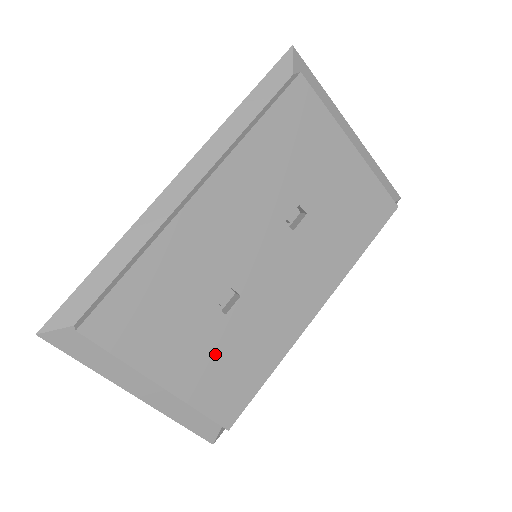
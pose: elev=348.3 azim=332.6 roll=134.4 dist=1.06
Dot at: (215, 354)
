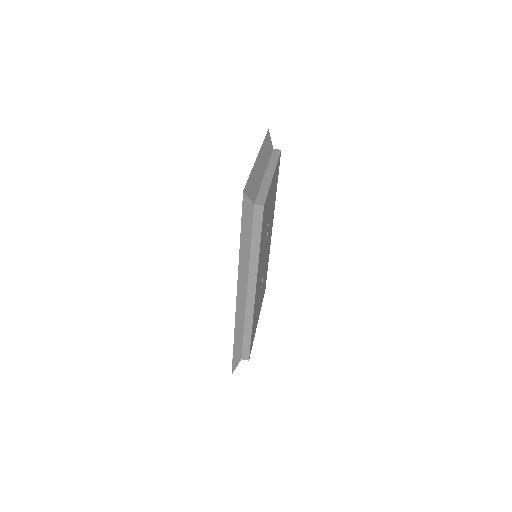
Dot at: occluded
